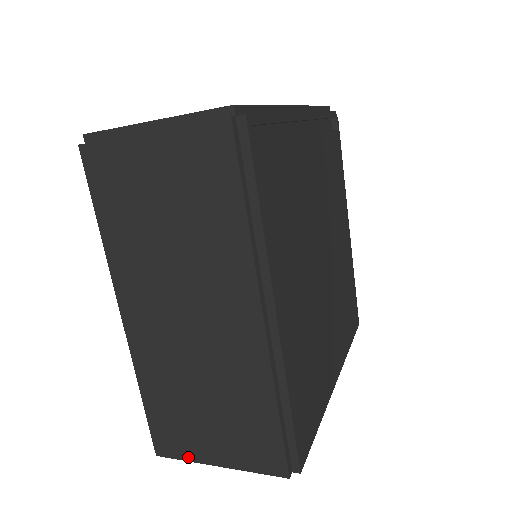
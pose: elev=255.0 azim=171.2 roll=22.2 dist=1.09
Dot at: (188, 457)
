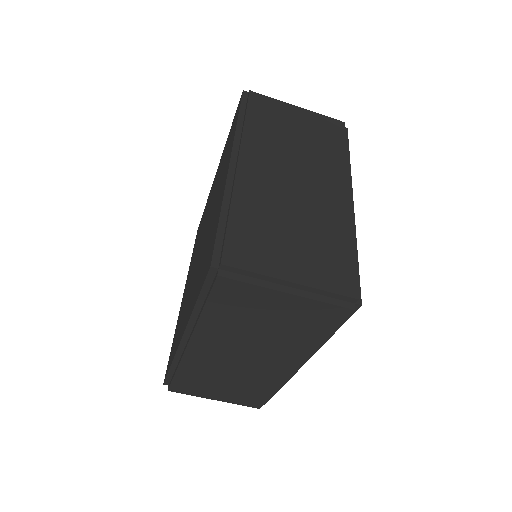
Dot at: (194, 395)
